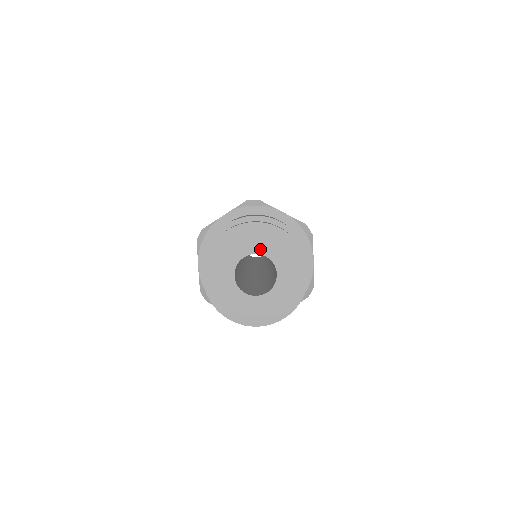
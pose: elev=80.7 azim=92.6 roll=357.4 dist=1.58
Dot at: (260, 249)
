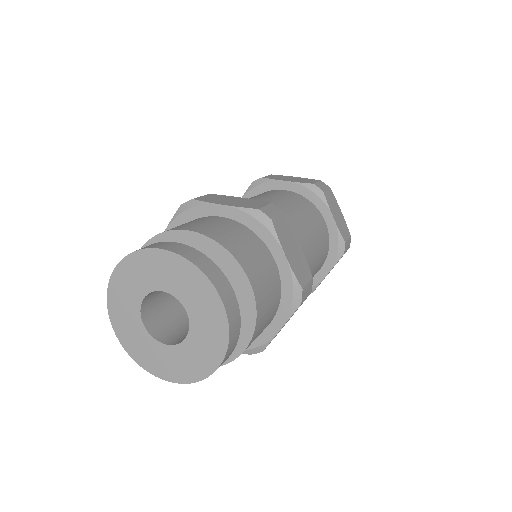
Dot at: (154, 284)
